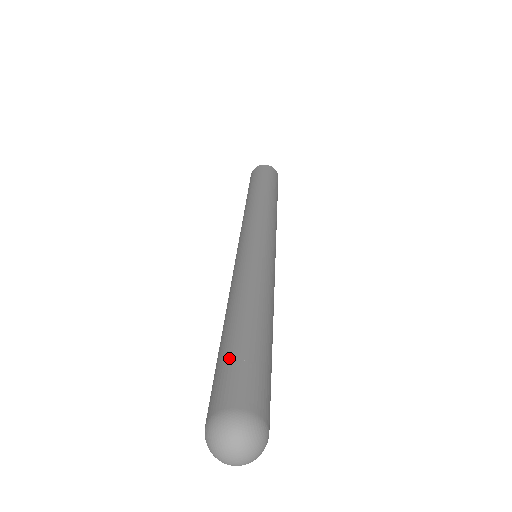
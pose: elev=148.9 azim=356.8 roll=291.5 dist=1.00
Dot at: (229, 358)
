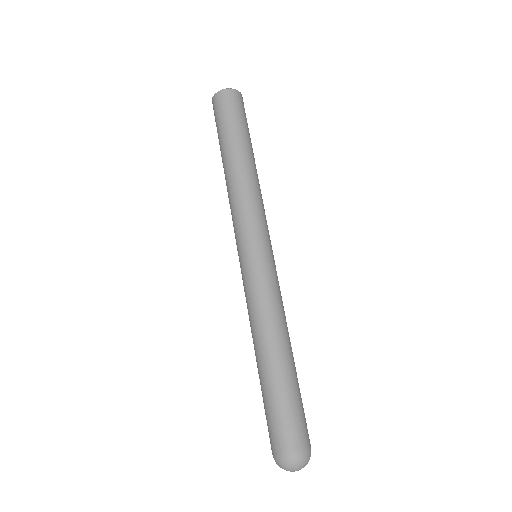
Dot at: (294, 404)
